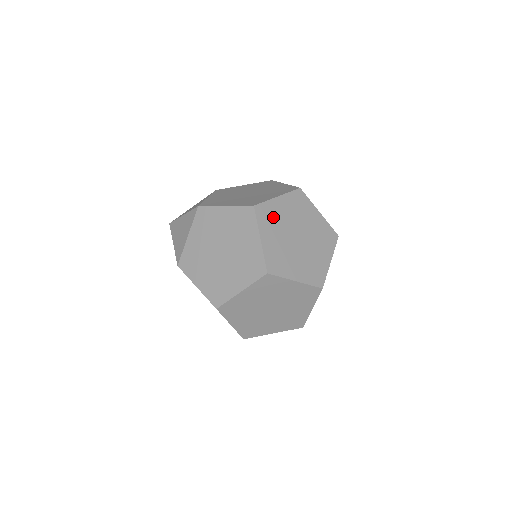
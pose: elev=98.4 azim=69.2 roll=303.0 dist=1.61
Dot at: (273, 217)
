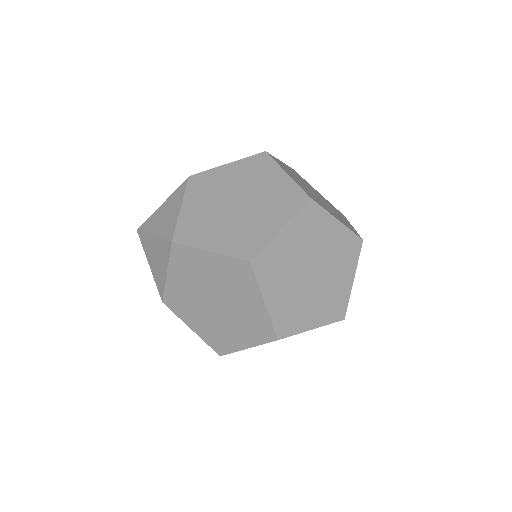
Dot at: (277, 263)
